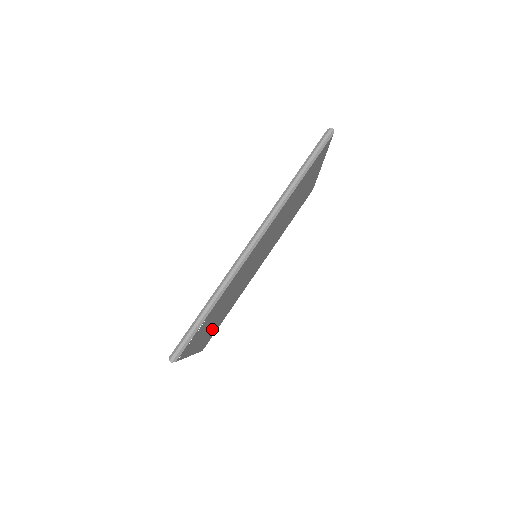
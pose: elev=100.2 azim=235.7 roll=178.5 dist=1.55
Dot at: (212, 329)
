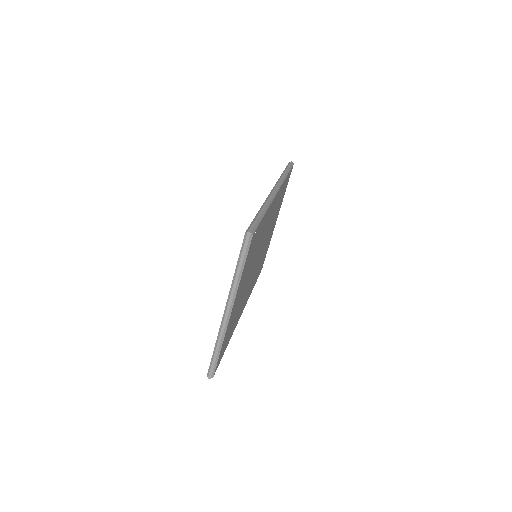
Dot at: (232, 319)
